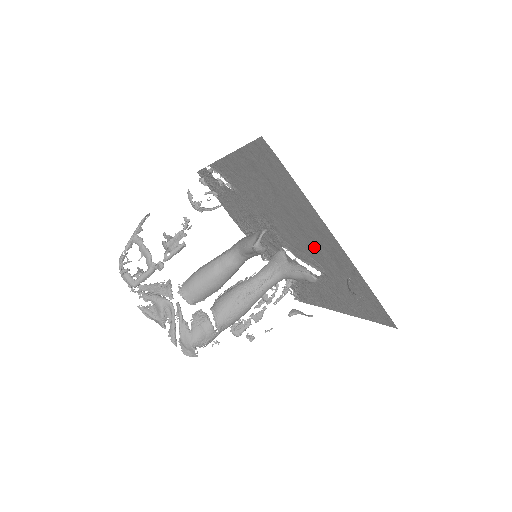
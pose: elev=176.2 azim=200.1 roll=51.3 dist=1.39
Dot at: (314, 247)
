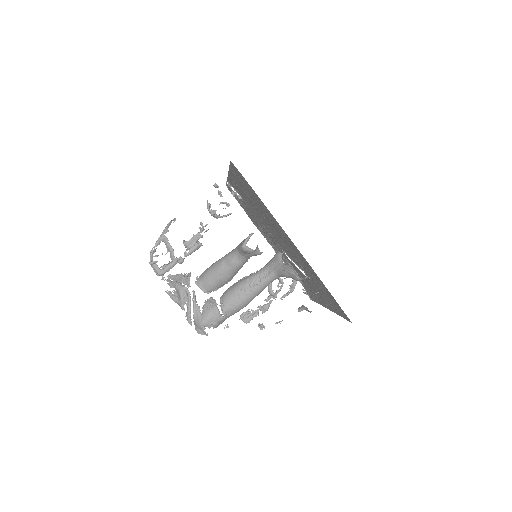
Dot at: (291, 250)
